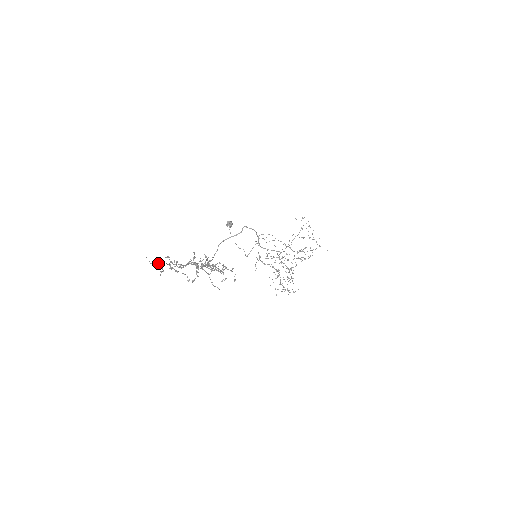
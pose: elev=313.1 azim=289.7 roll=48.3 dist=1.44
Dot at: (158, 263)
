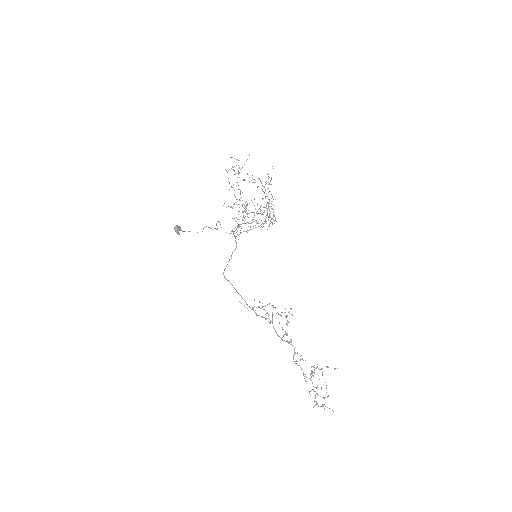
Dot at: (317, 404)
